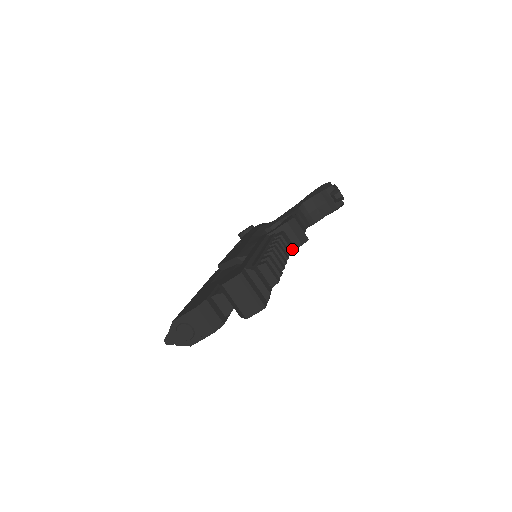
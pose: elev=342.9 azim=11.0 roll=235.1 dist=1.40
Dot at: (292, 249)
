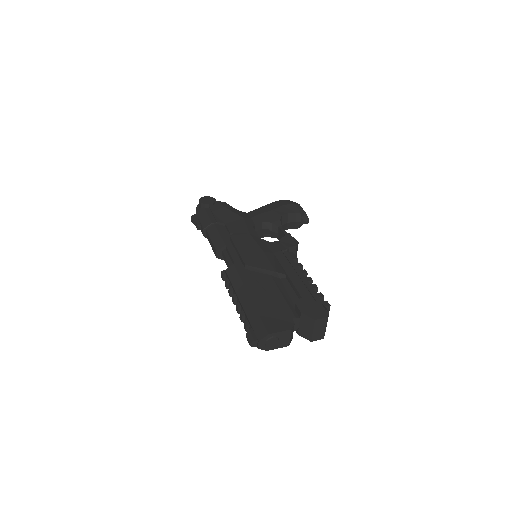
Dot at: occluded
